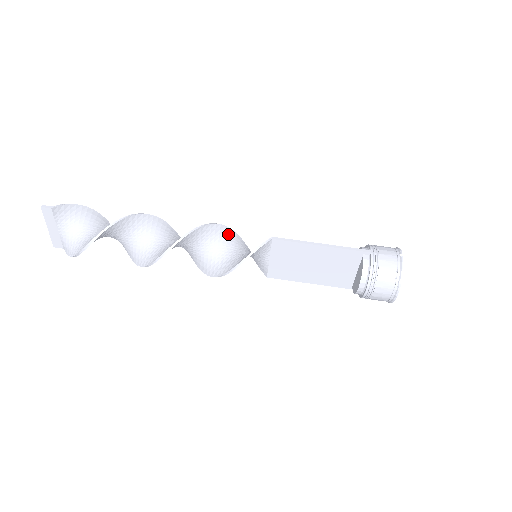
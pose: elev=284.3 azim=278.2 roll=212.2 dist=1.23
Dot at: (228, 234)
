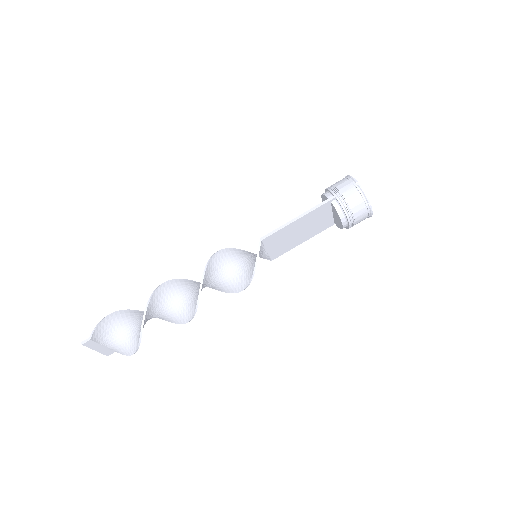
Dot at: (224, 255)
